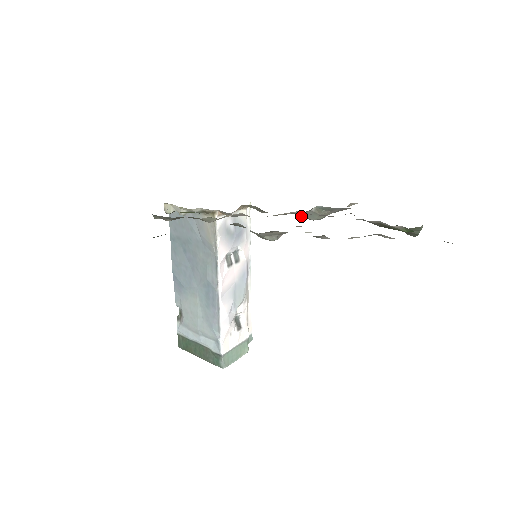
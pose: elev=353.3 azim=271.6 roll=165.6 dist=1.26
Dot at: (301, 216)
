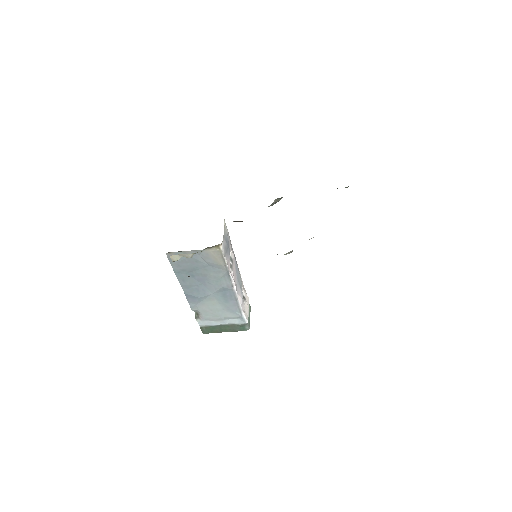
Dot at: occluded
